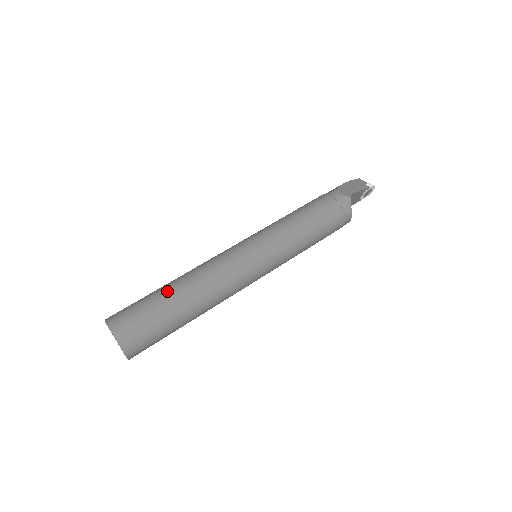
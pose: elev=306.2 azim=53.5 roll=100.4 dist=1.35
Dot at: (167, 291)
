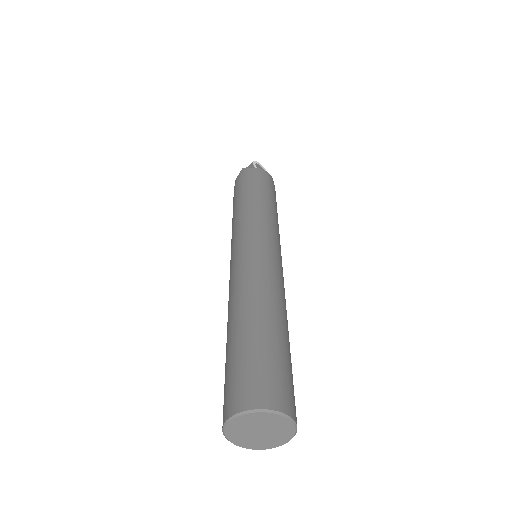
Dot at: (227, 342)
